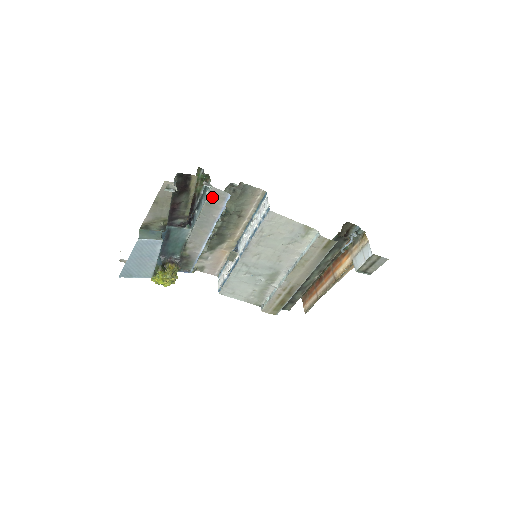
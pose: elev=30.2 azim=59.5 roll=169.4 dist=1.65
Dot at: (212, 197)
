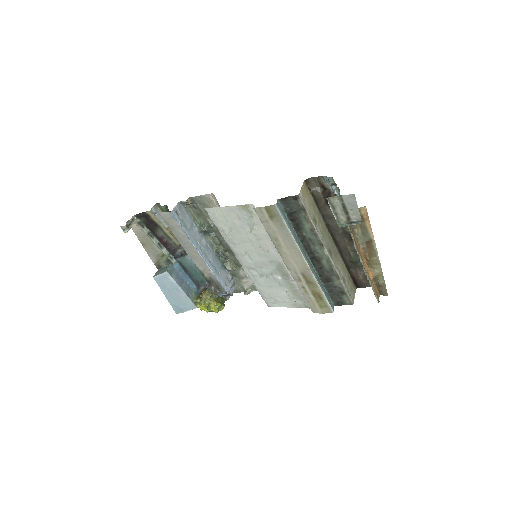
Dot at: (167, 221)
